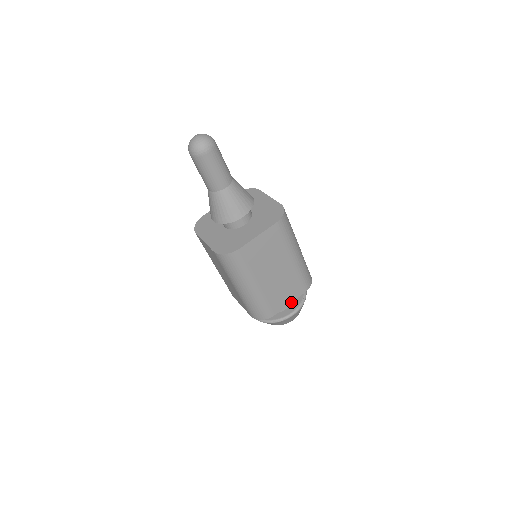
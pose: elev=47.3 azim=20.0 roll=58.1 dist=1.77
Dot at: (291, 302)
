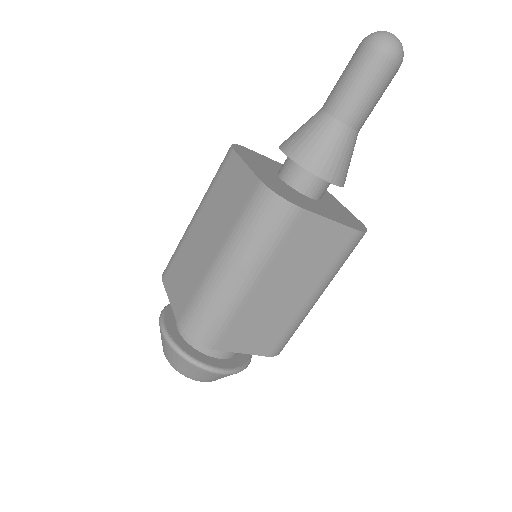
Dot at: (245, 352)
